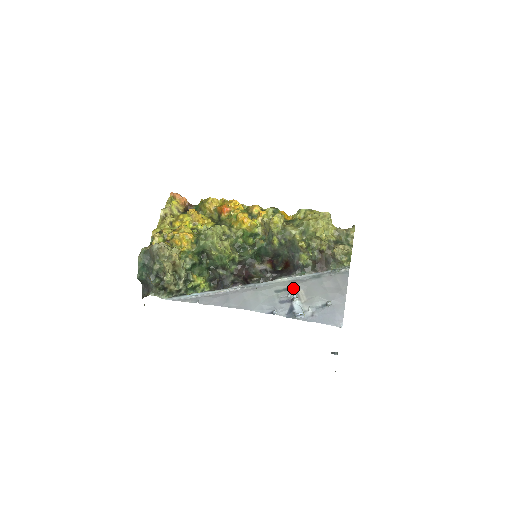
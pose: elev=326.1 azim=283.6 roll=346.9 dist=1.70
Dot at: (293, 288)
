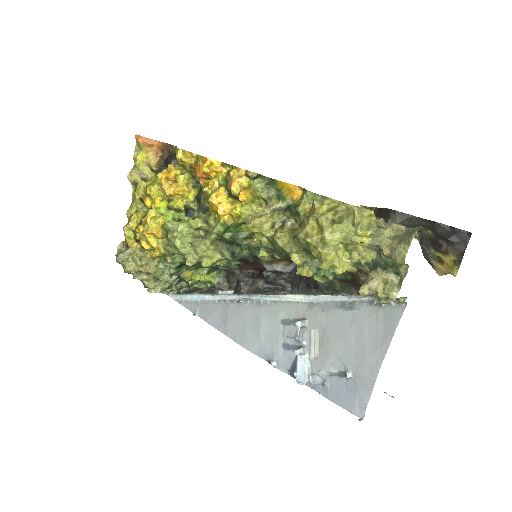
Dot at: (303, 326)
